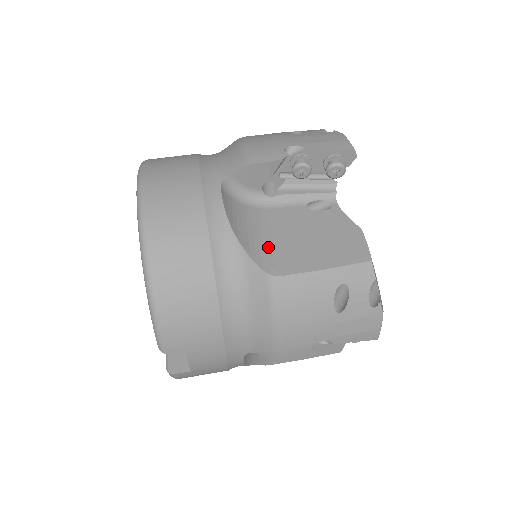
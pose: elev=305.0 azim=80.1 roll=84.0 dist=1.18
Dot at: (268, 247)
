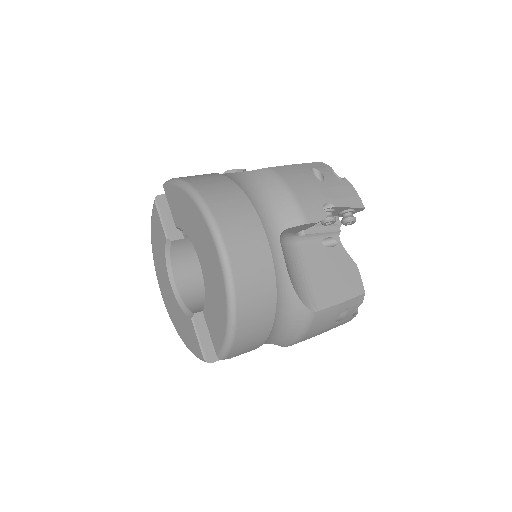
Dot at: (306, 286)
